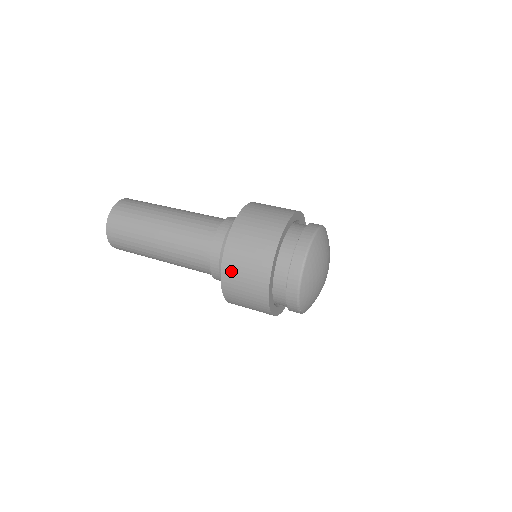
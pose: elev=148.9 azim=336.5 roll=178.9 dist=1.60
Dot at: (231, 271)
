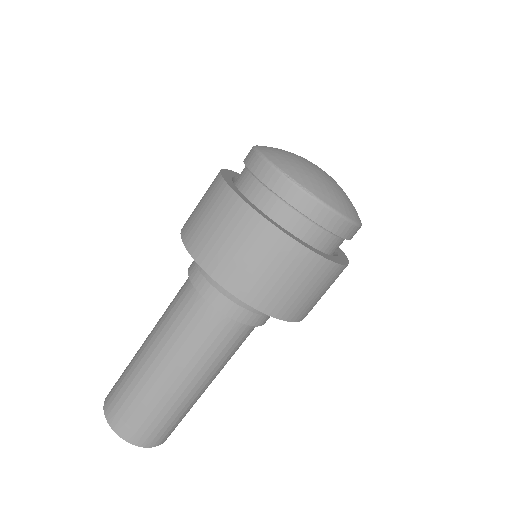
Dot at: (192, 231)
